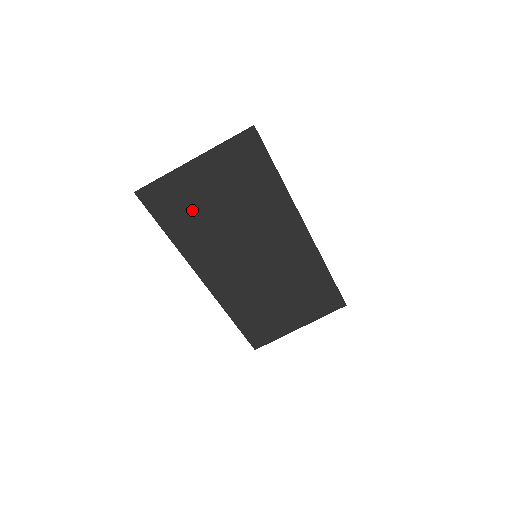
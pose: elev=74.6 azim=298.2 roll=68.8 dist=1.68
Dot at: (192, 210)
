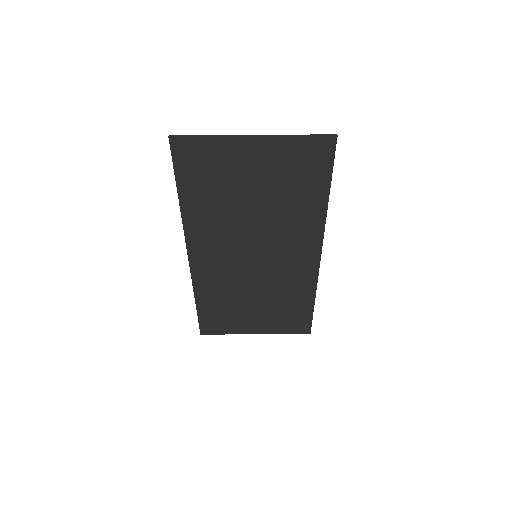
Dot at: (220, 184)
